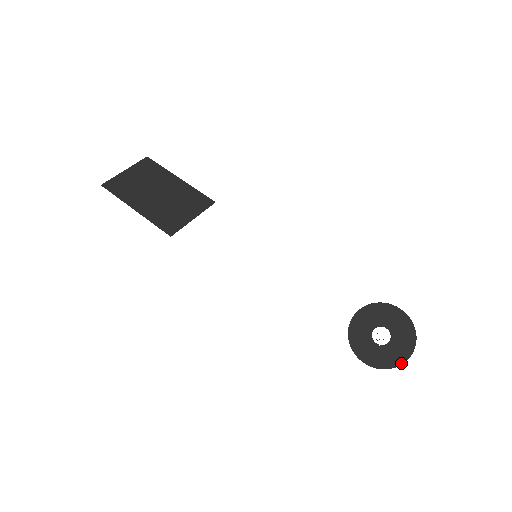
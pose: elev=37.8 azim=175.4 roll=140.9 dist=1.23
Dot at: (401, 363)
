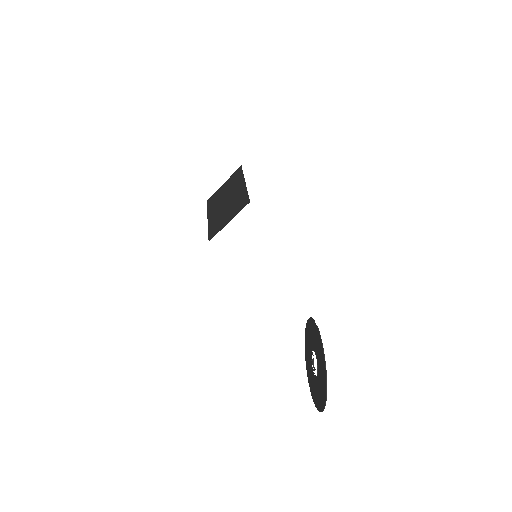
Dot at: (323, 407)
